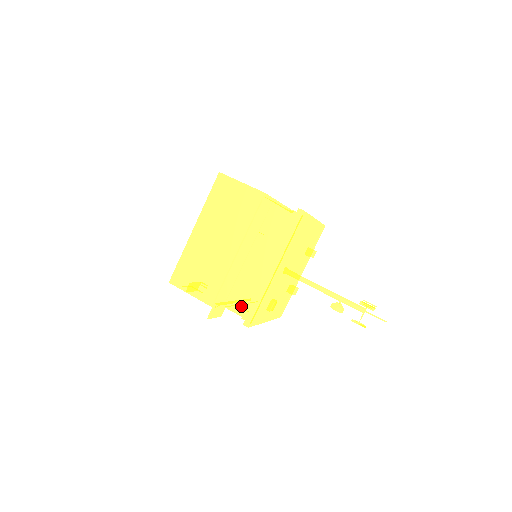
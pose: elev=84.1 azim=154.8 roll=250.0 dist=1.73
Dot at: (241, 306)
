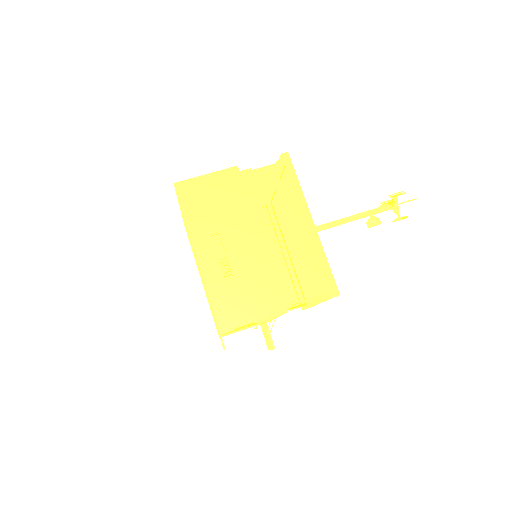
Dot at: (312, 285)
